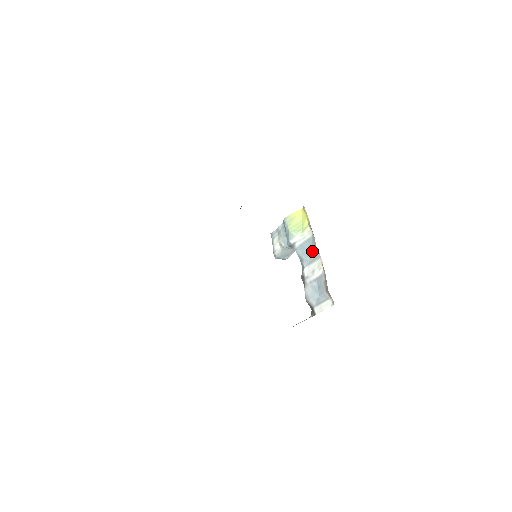
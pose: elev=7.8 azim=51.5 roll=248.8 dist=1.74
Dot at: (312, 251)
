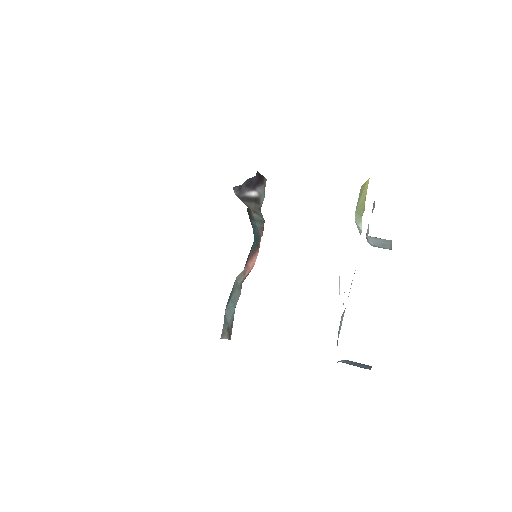
Dot at: occluded
